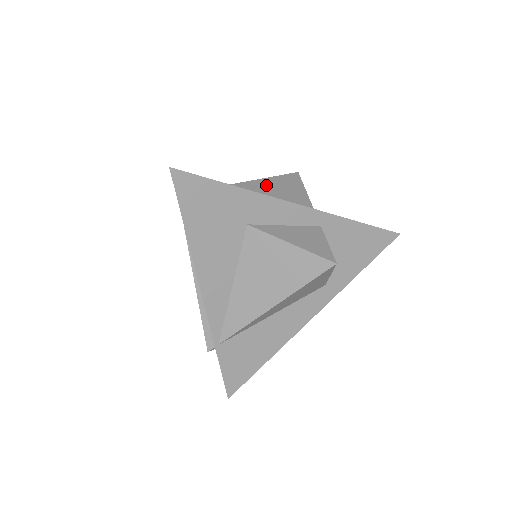
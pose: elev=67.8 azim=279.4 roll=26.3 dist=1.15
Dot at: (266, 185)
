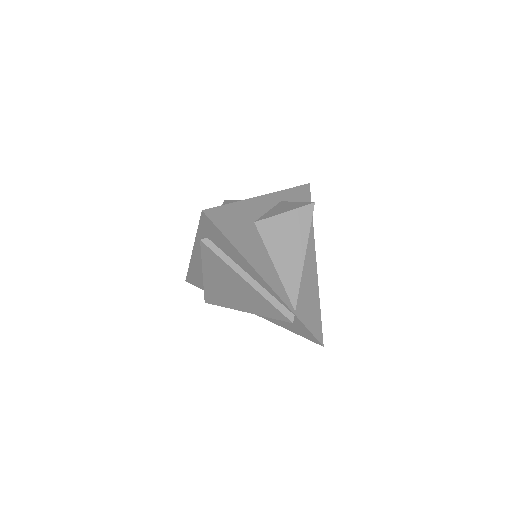
Dot at: occluded
